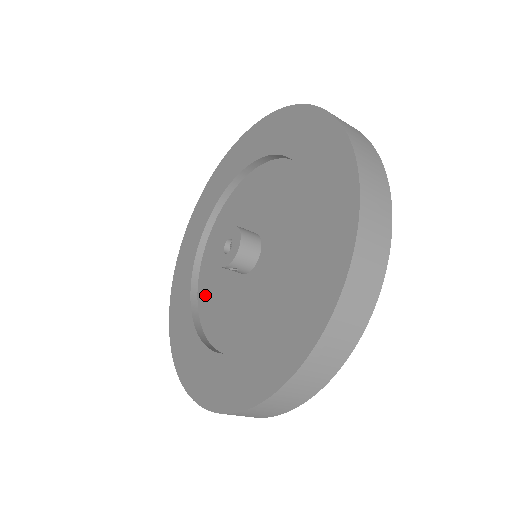
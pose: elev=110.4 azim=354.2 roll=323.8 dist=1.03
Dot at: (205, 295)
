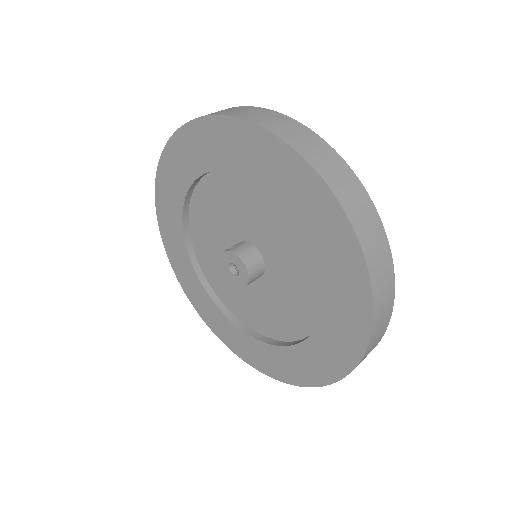
Dot at: (223, 293)
